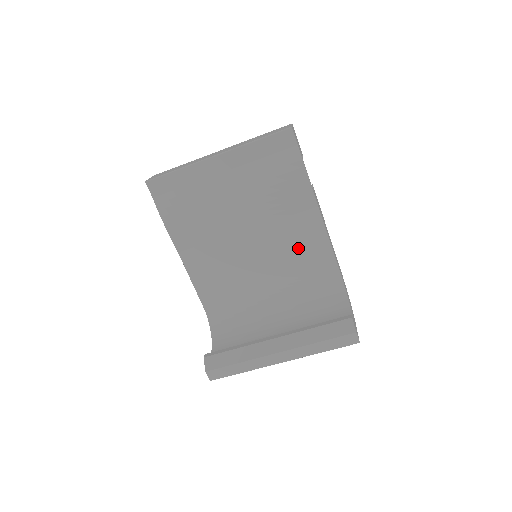
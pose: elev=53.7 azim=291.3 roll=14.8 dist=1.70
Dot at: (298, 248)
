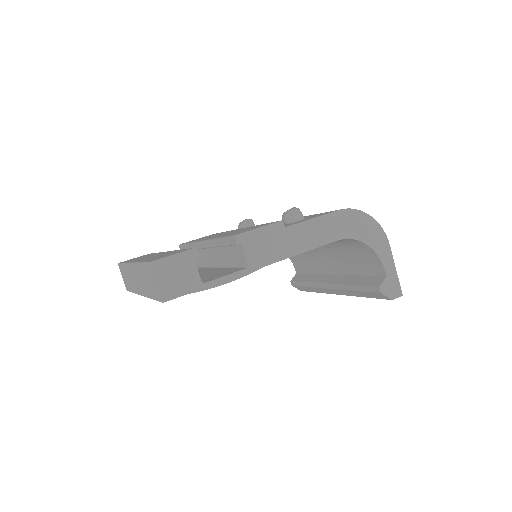
Dot at: occluded
